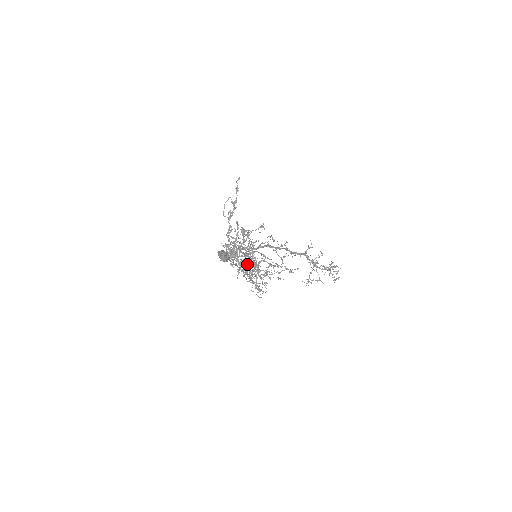
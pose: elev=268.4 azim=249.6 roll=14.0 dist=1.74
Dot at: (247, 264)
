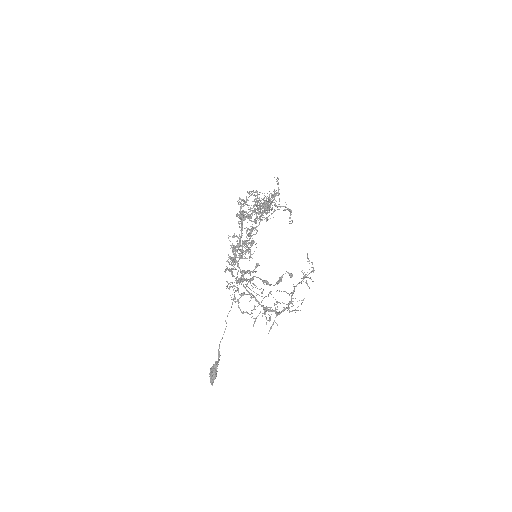
Dot at: occluded
